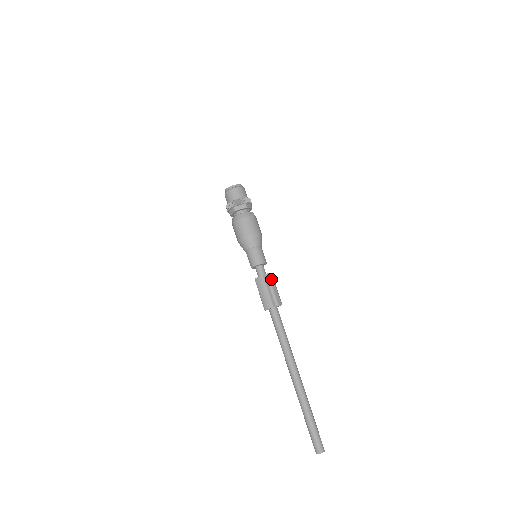
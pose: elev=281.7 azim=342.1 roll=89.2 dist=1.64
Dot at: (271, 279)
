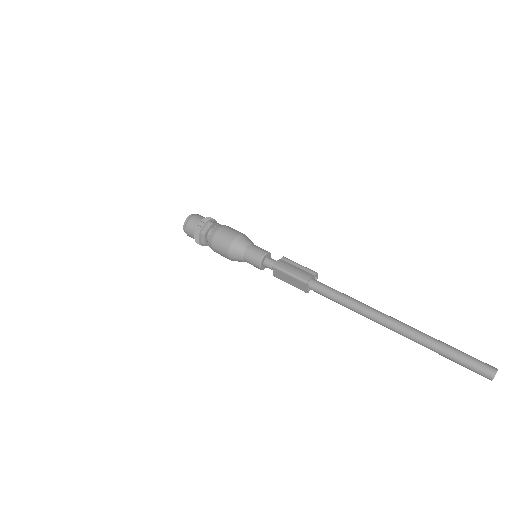
Dot at: (290, 261)
